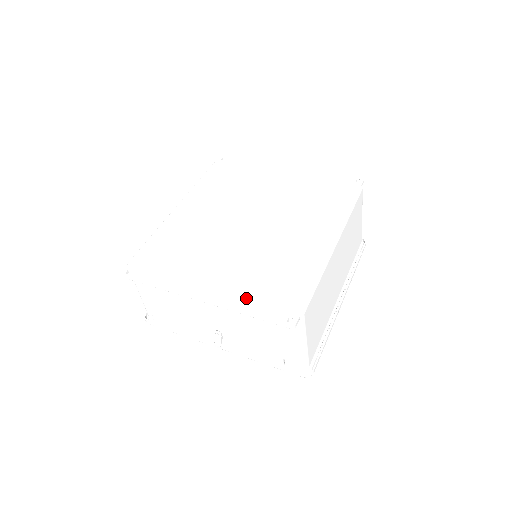
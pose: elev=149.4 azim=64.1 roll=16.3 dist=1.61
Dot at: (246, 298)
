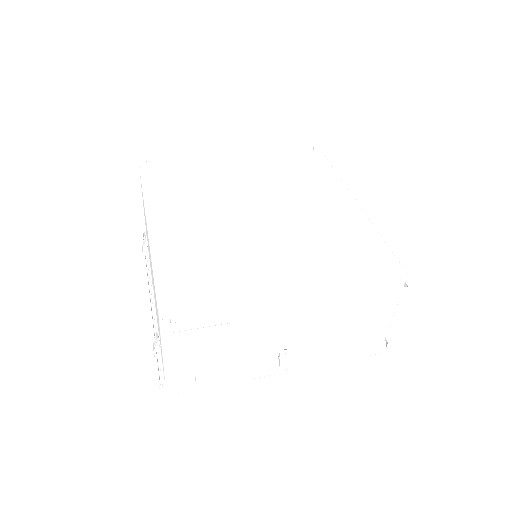
Dot at: (344, 285)
